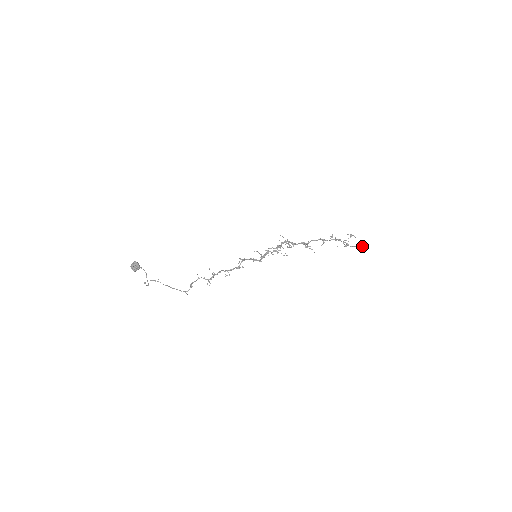
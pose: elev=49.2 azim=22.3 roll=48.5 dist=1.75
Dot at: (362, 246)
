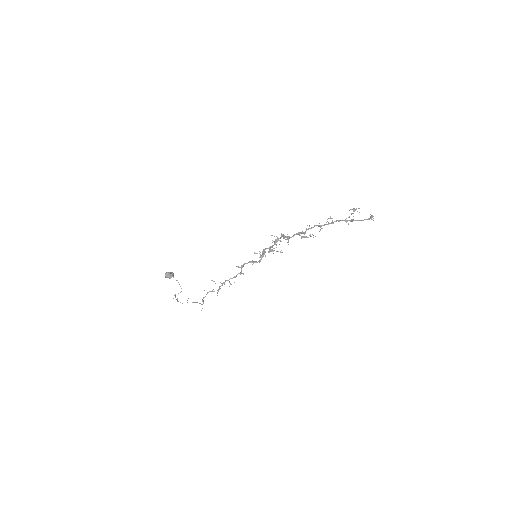
Dot at: (369, 219)
